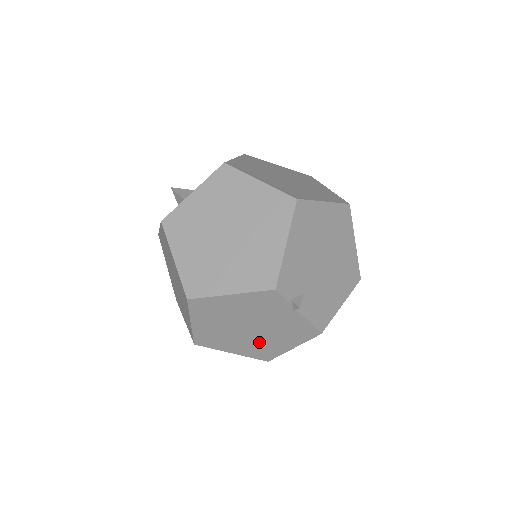
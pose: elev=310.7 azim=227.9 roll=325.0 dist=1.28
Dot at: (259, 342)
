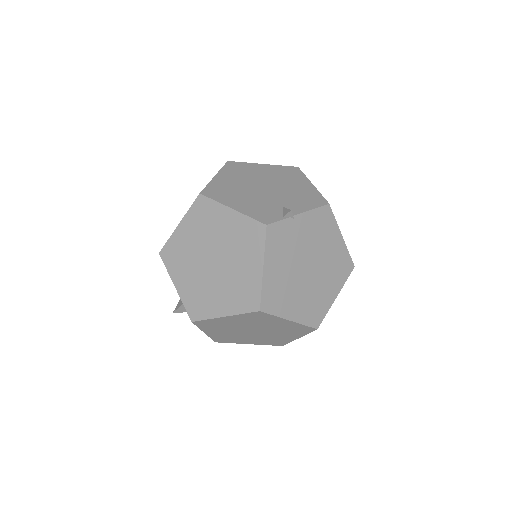
Dot at: (327, 265)
